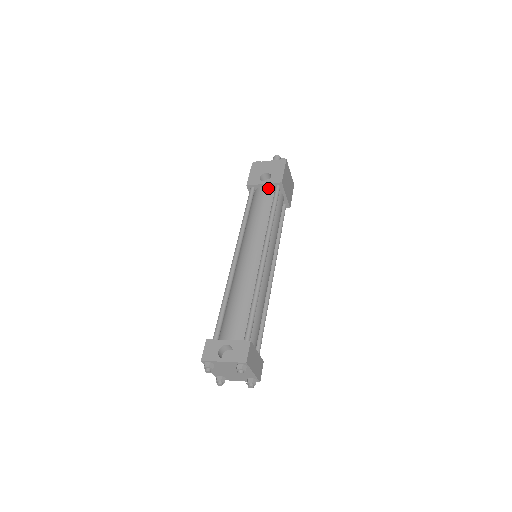
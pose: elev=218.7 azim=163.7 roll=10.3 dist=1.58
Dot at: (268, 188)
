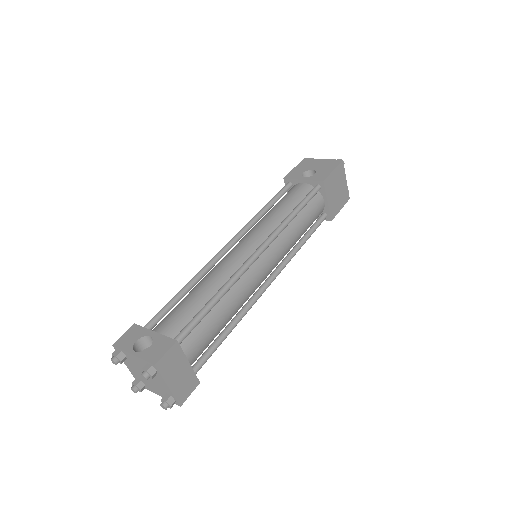
Dot at: (306, 185)
